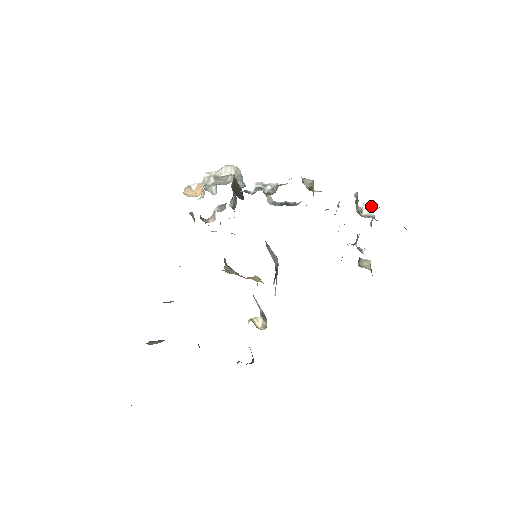
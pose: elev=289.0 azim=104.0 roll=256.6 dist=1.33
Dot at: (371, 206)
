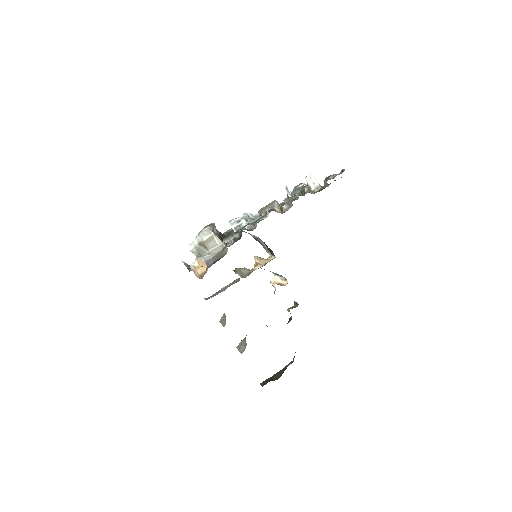
Dot at: (312, 178)
